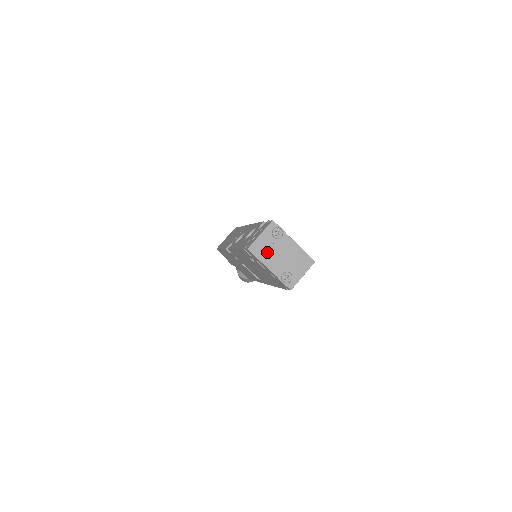
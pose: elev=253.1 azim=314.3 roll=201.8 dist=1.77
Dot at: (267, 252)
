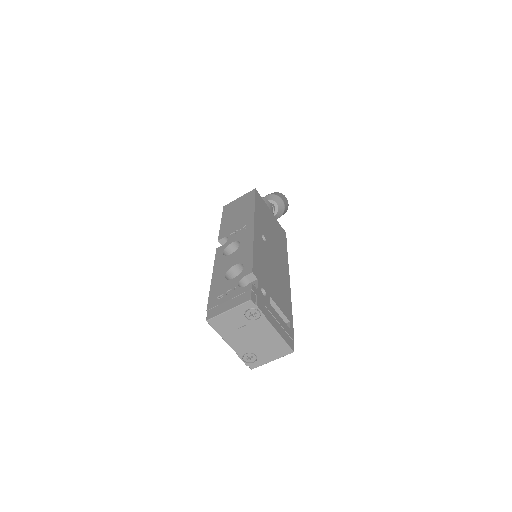
Dot at: (232, 329)
